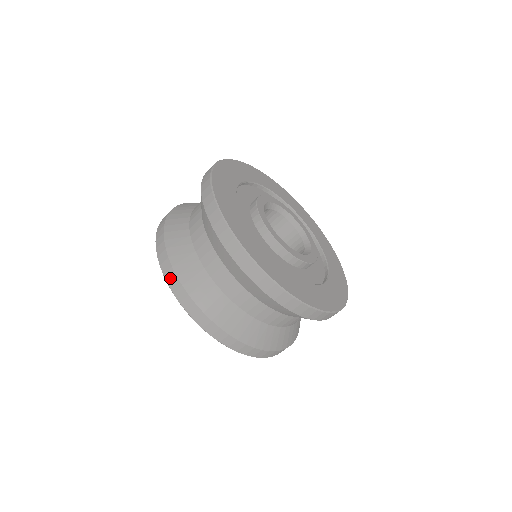
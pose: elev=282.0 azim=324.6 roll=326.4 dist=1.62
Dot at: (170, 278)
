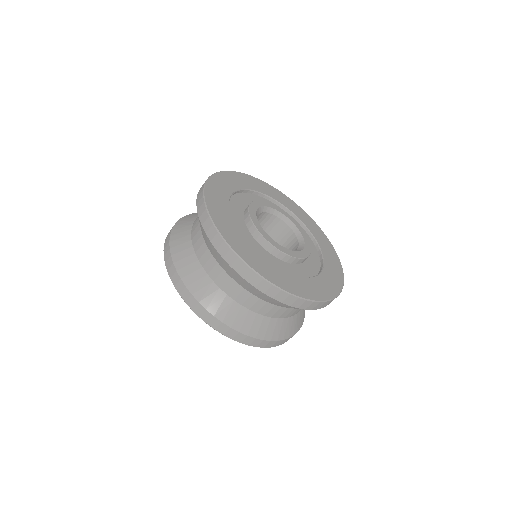
Dot at: (208, 319)
